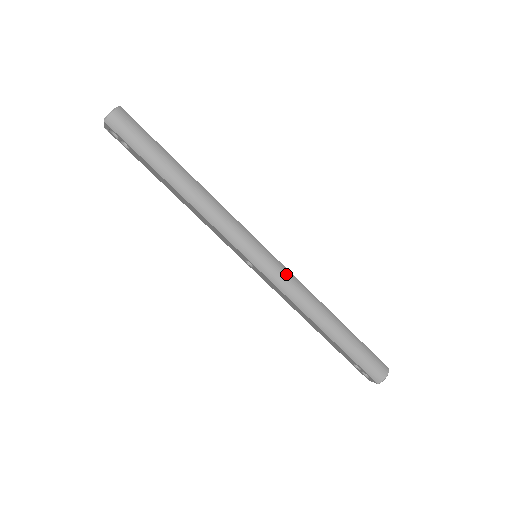
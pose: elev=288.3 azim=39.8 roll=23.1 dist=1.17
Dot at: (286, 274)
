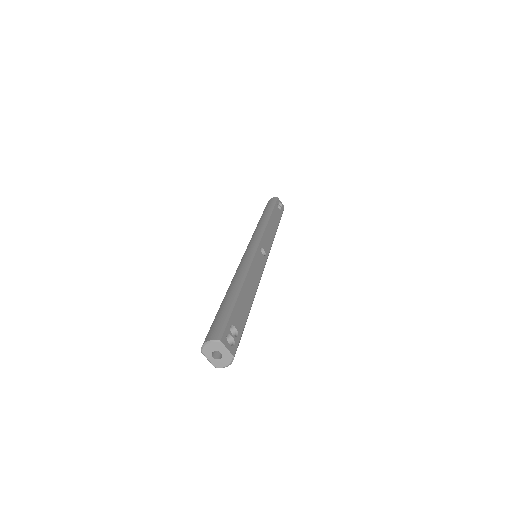
Dot at: occluded
